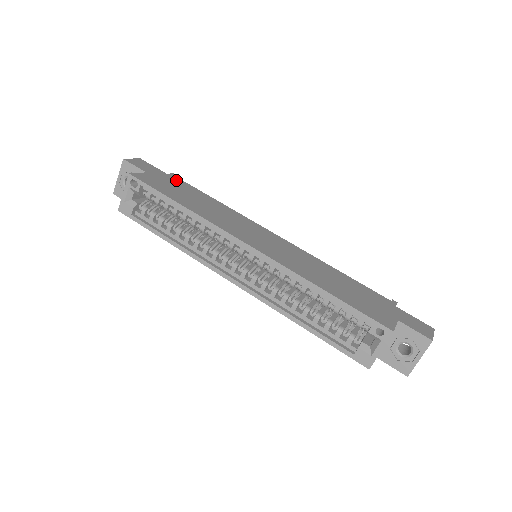
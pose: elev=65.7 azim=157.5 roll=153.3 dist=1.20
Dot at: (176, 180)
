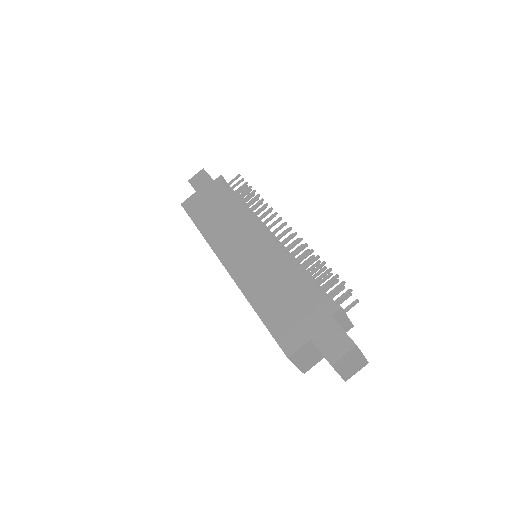
Dot at: (216, 187)
